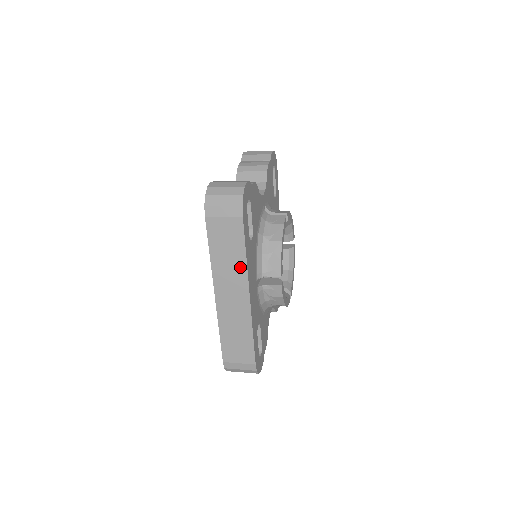
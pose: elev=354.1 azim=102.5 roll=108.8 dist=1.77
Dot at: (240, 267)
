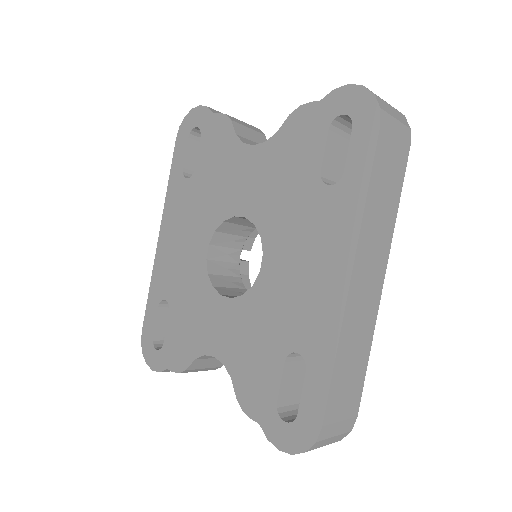
Dot at: (388, 228)
